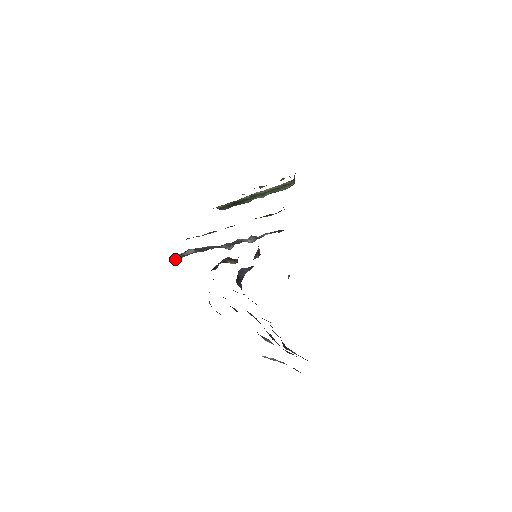
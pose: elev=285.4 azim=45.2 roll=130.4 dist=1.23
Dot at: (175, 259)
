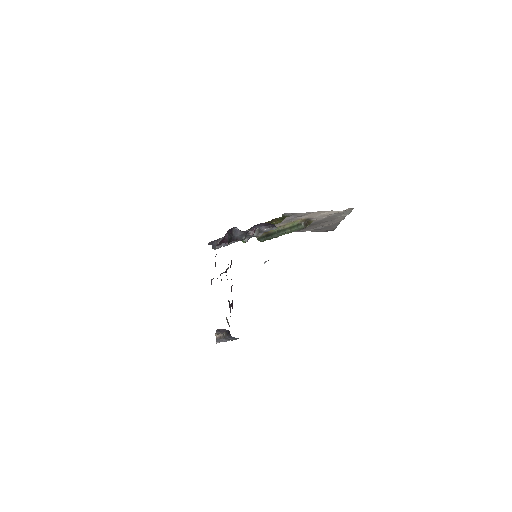
Dot at: (213, 247)
